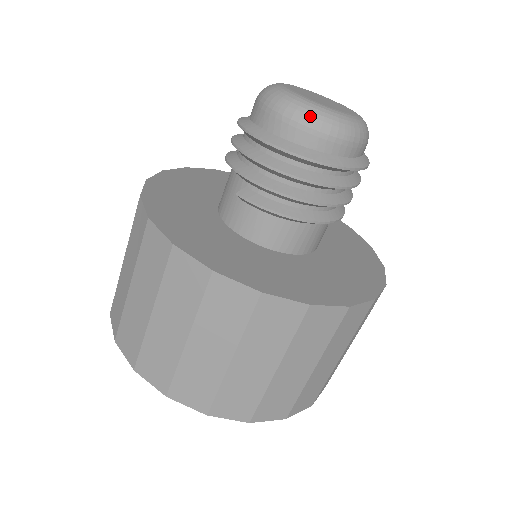
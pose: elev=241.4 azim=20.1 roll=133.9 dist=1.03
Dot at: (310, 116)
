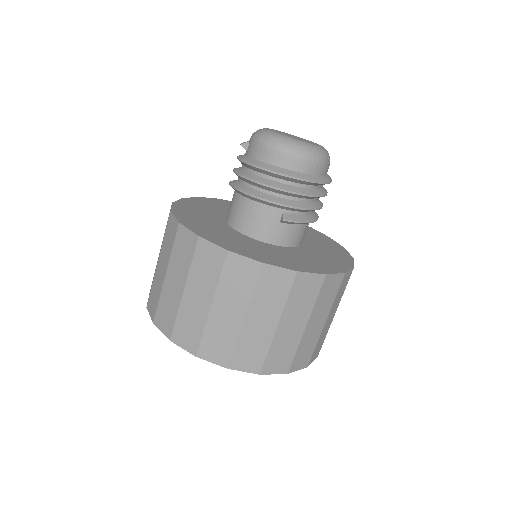
Dot at: (321, 156)
